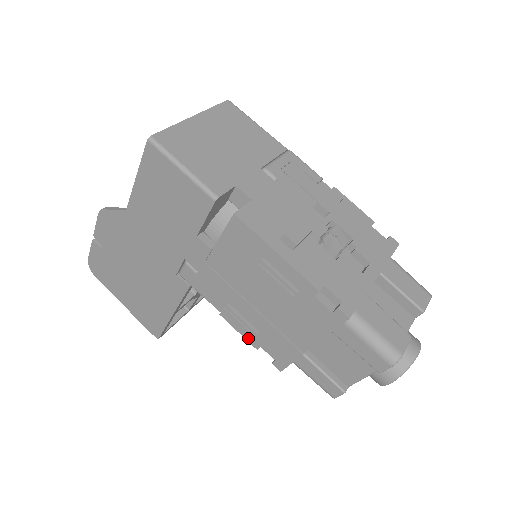
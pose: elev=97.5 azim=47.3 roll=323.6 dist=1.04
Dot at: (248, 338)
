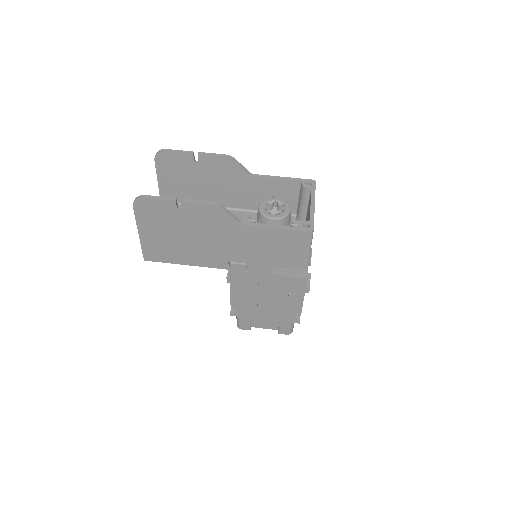
Dot at: (233, 300)
